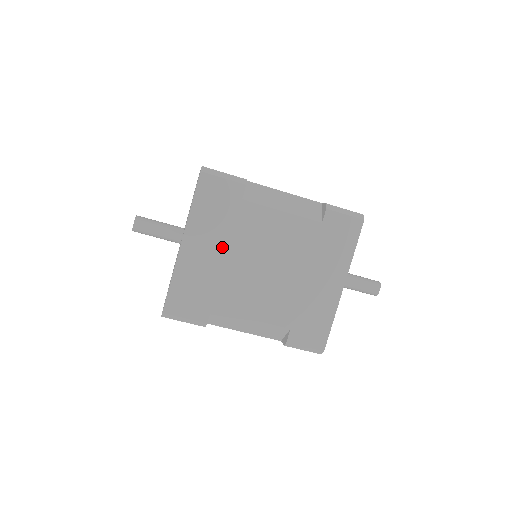
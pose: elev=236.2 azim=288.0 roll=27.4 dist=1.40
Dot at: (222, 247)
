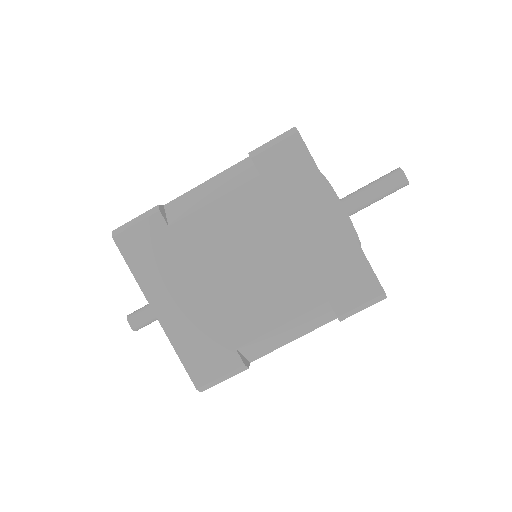
Dot at: (192, 284)
